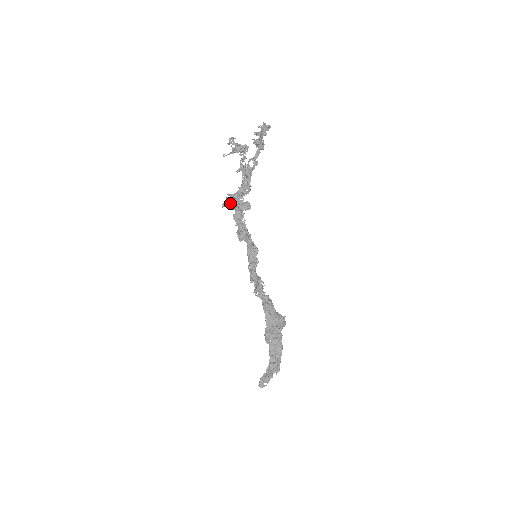
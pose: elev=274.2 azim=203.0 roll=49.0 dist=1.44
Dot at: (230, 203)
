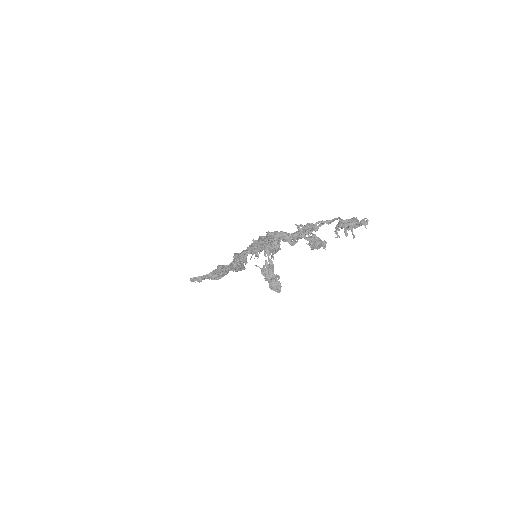
Dot at: (264, 269)
